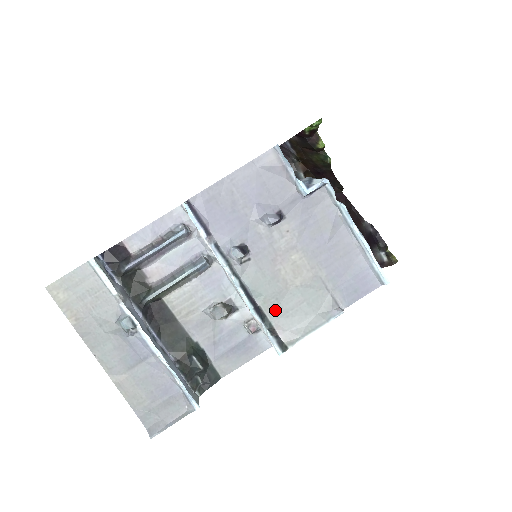
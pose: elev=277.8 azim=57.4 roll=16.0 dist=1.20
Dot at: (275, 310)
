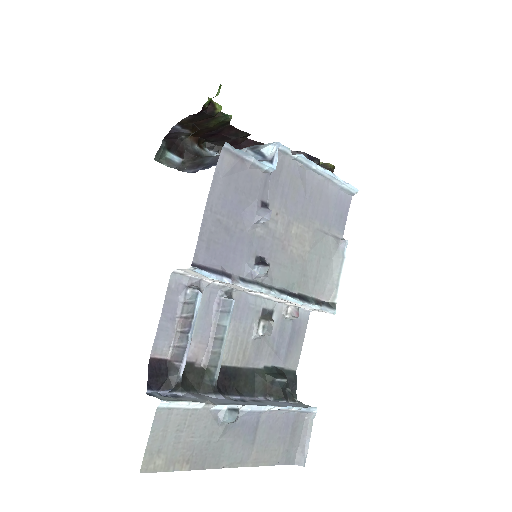
Dot at: (308, 285)
